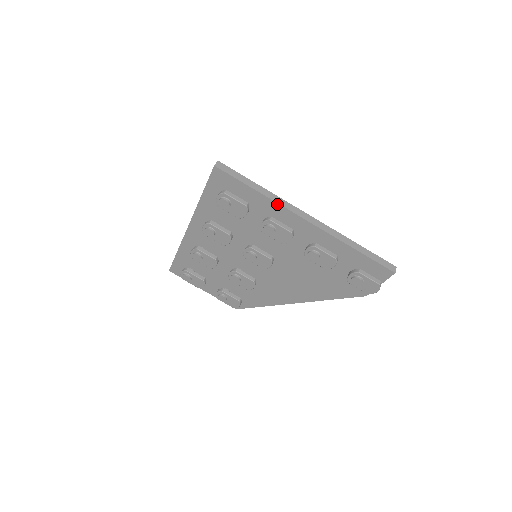
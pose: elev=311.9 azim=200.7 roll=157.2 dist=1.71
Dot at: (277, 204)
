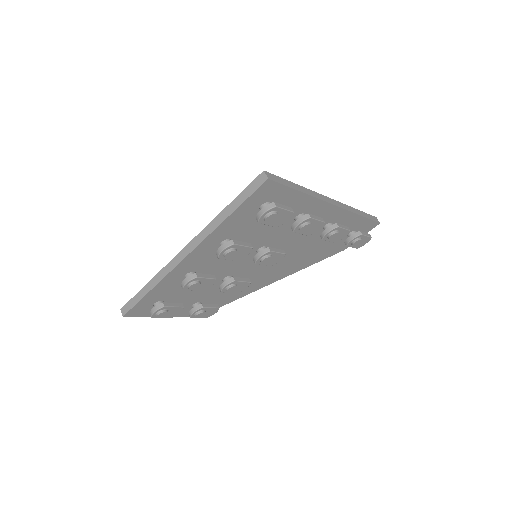
Dot at: (316, 199)
